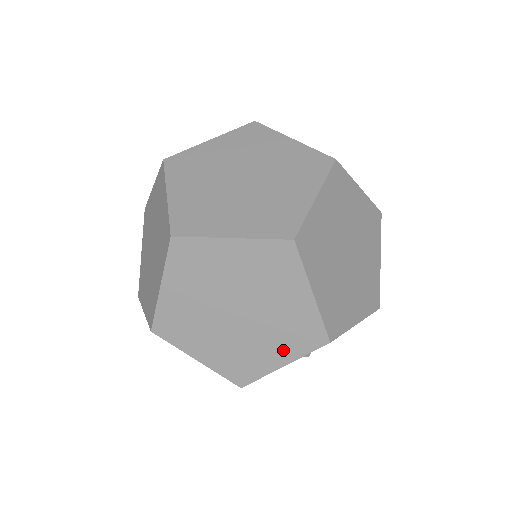
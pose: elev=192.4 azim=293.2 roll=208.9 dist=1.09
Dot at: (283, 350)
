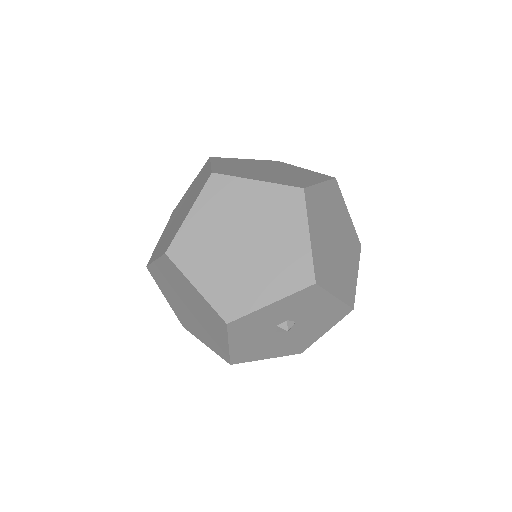
Dot at: (274, 286)
